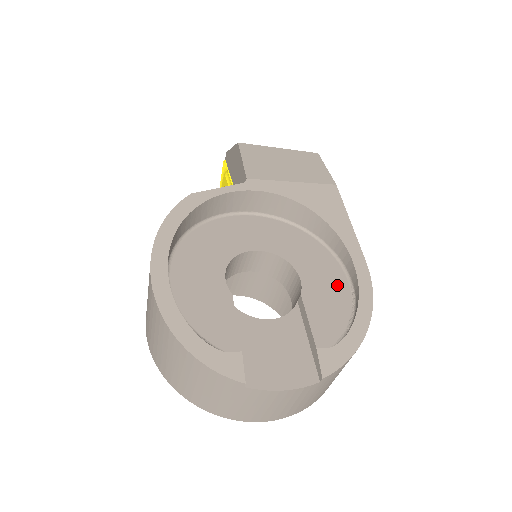
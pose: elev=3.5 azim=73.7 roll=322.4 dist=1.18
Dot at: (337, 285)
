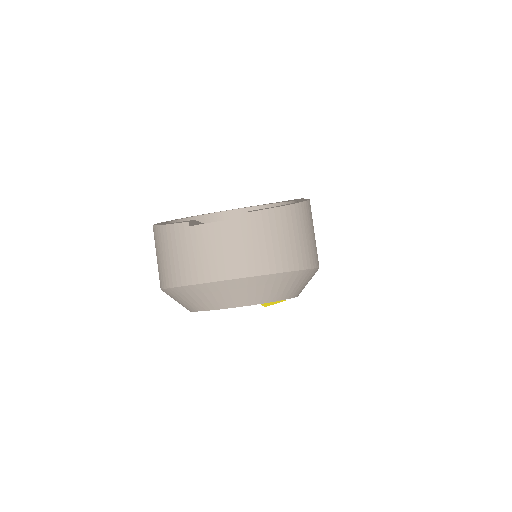
Dot at: occluded
